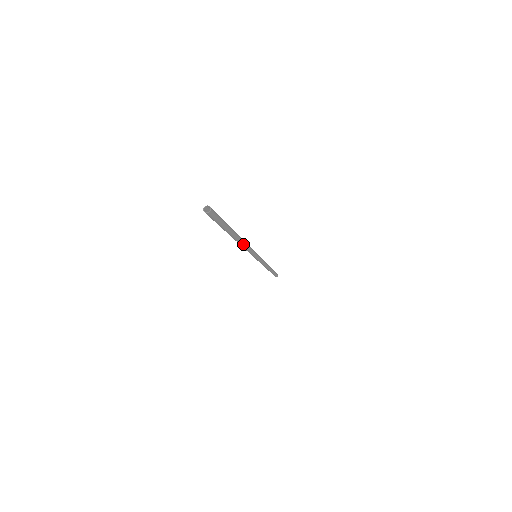
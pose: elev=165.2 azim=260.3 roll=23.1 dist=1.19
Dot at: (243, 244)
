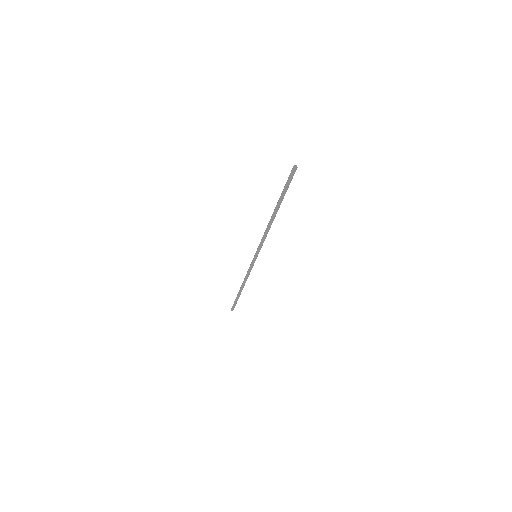
Dot at: occluded
